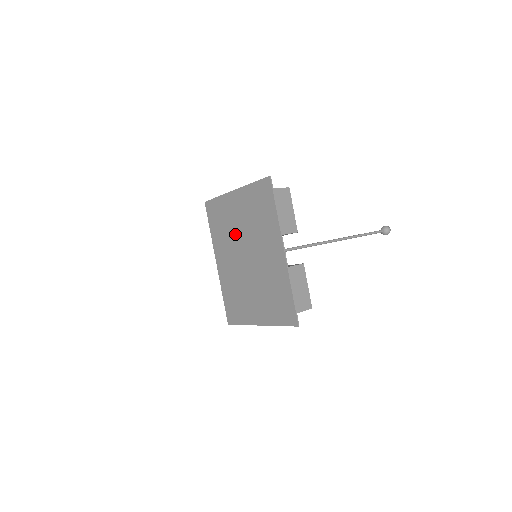
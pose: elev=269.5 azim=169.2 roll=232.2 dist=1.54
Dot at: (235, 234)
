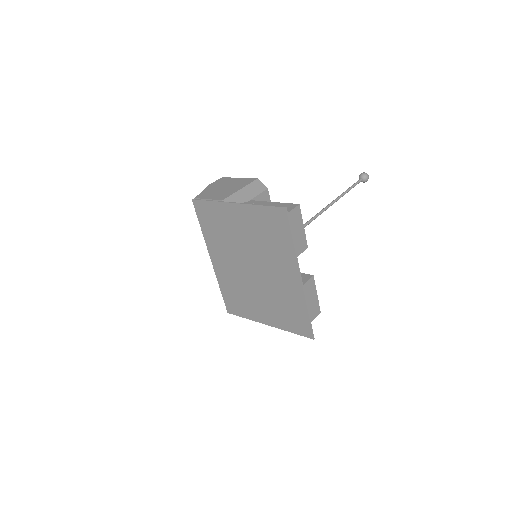
Dot at: (236, 243)
